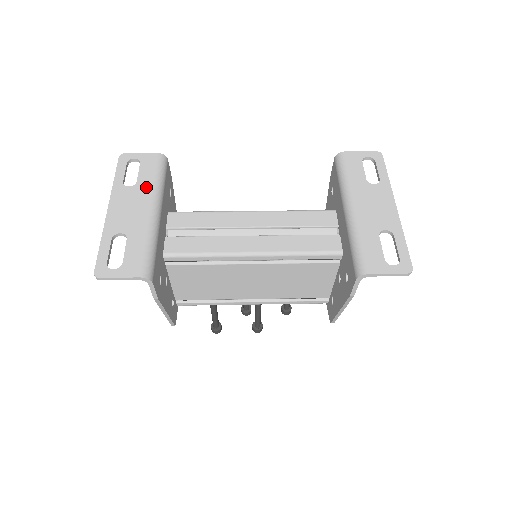
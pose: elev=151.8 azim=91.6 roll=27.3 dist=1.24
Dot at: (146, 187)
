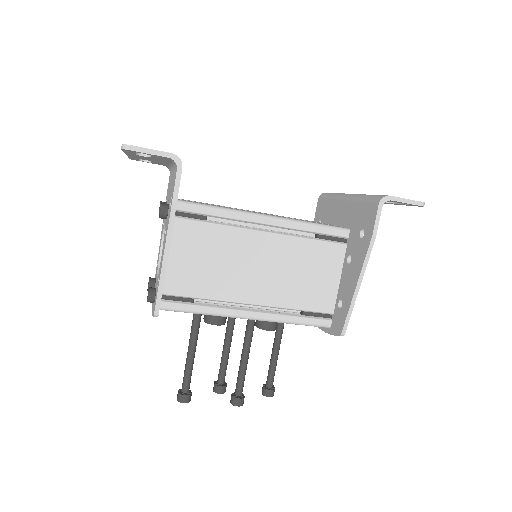
Dot at: occluded
